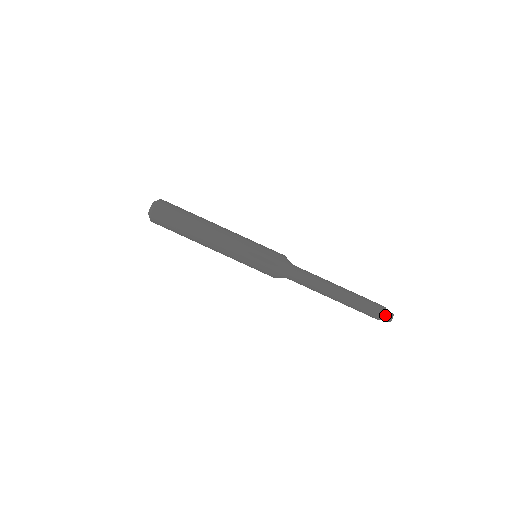
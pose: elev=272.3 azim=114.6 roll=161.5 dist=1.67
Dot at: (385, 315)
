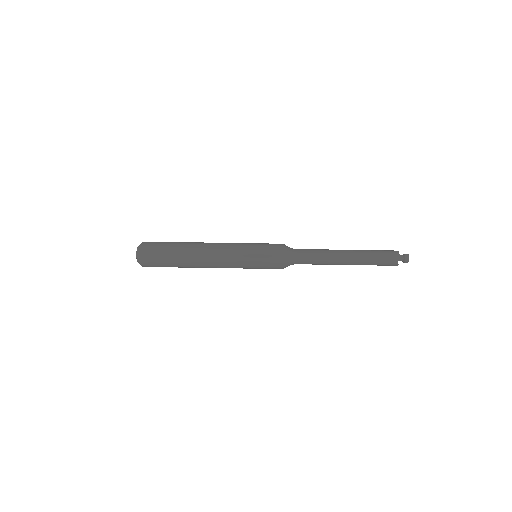
Dot at: (400, 255)
